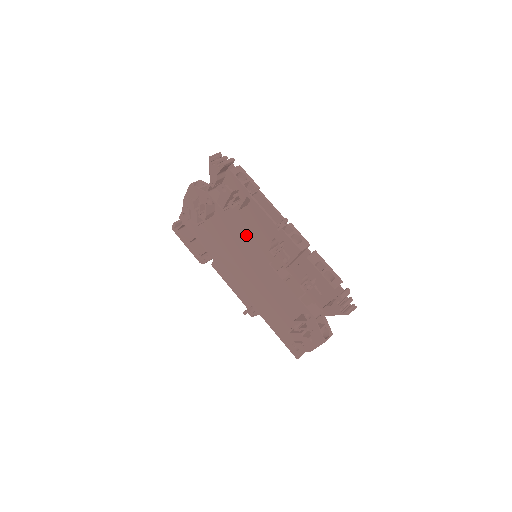
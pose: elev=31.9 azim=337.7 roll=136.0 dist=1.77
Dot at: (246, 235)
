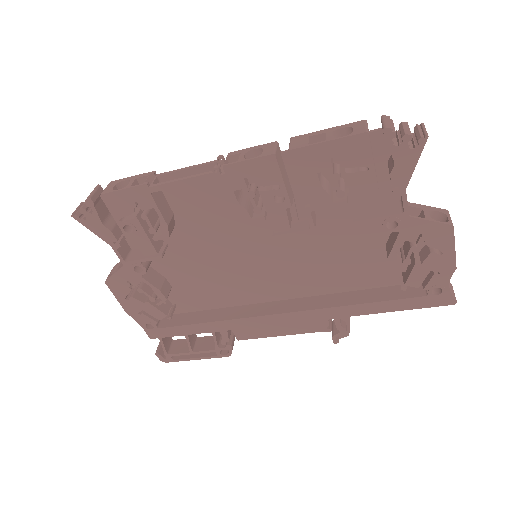
Dot at: (219, 251)
